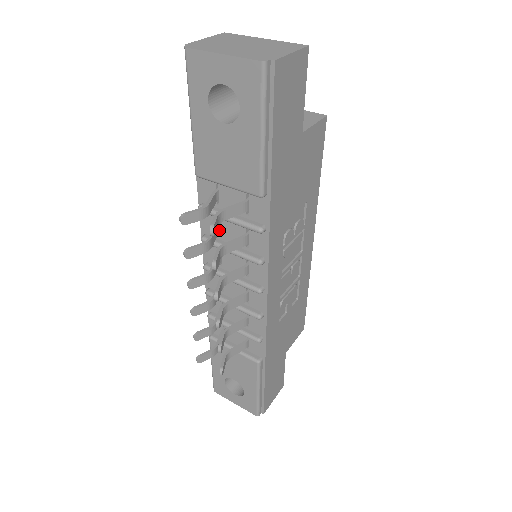
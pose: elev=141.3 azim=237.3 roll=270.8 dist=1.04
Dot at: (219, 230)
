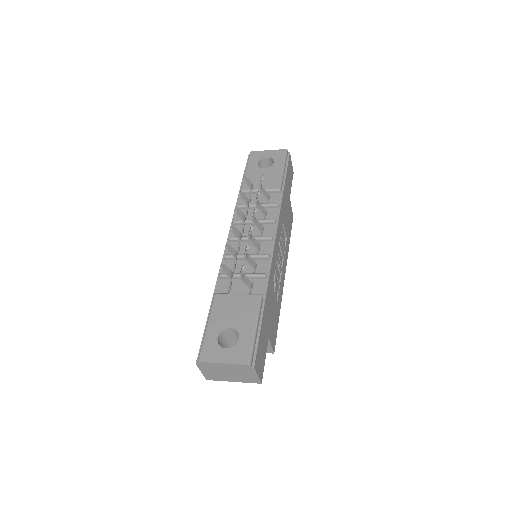
Dot at: (247, 215)
